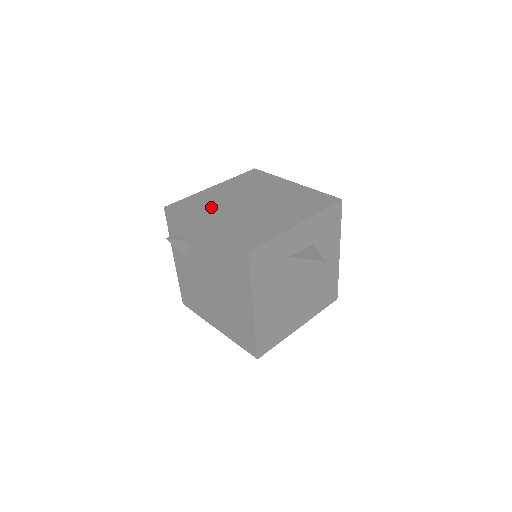
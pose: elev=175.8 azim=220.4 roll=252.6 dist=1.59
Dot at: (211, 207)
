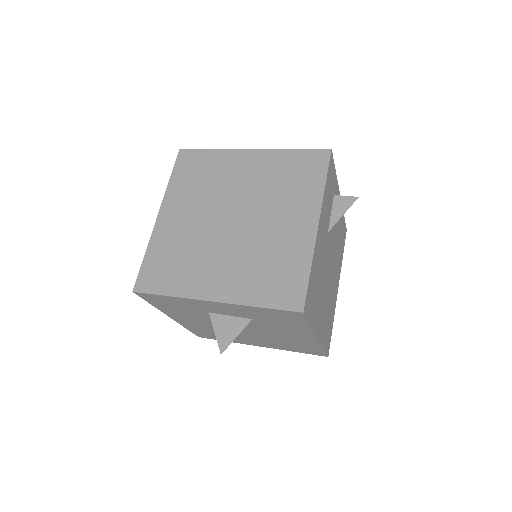
Dot at: (201, 189)
